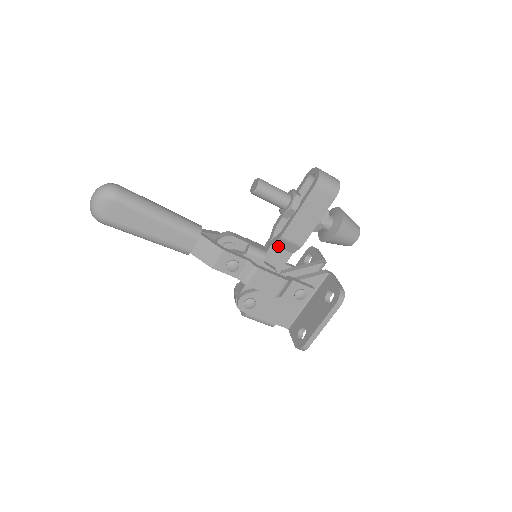
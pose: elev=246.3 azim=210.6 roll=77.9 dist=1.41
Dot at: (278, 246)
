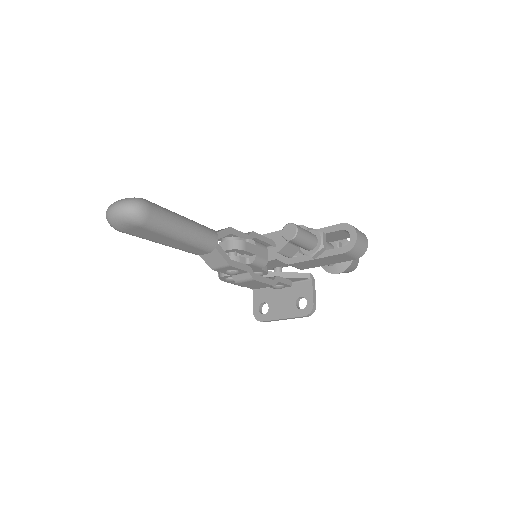
Dot at: occluded
